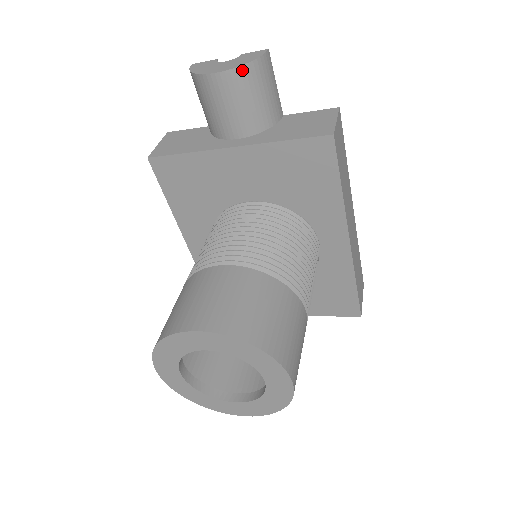
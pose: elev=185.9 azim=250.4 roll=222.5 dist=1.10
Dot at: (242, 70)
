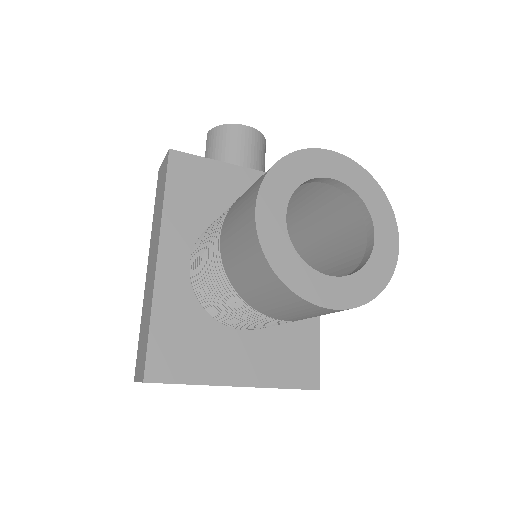
Dot at: (261, 135)
